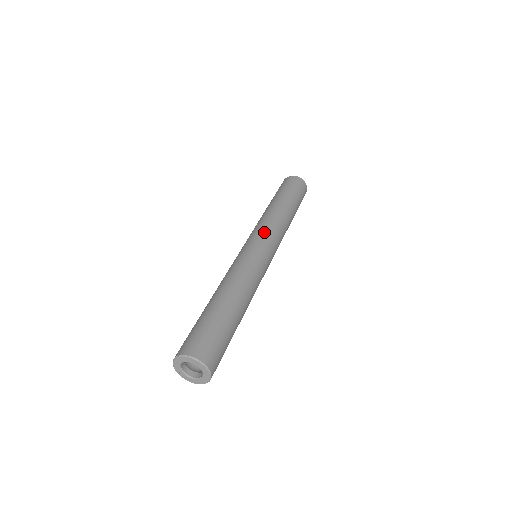
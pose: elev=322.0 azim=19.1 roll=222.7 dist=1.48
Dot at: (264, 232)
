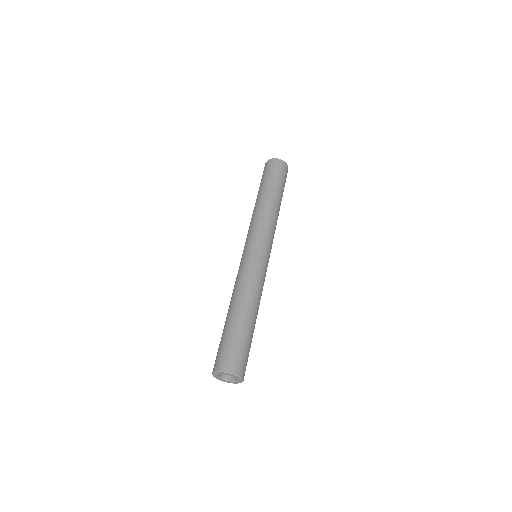
Dot at: (249, 235)
